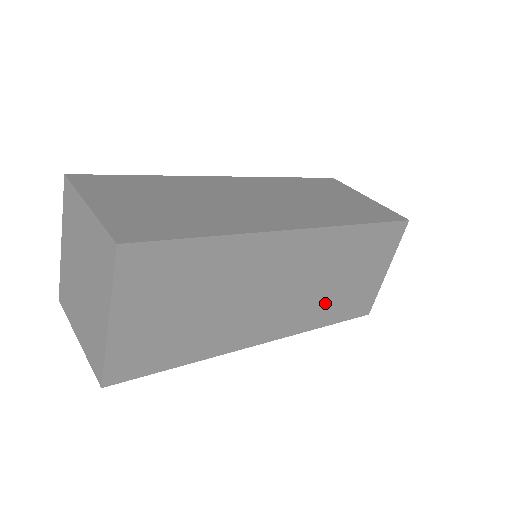
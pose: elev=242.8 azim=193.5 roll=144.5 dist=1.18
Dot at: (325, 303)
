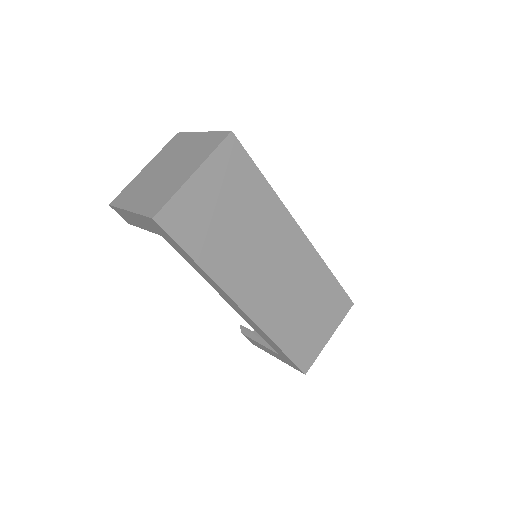
Dot at: (288, 320)
